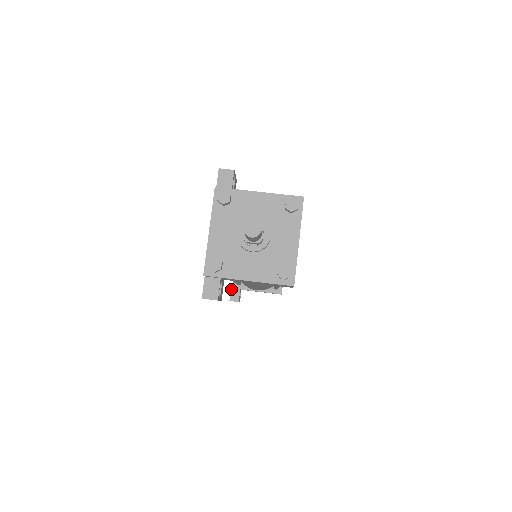
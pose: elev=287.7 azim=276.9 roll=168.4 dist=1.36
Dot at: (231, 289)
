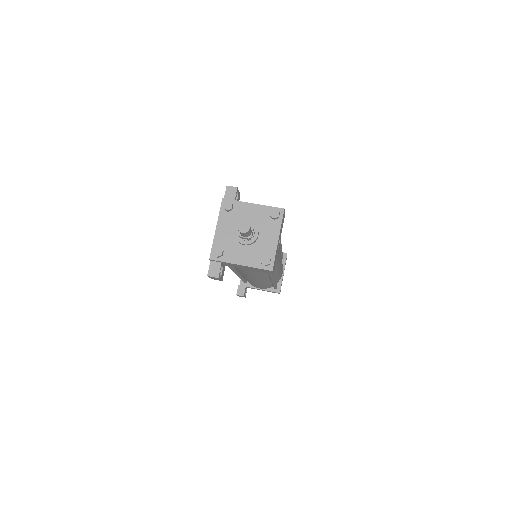
Dot at: (238, 285)
